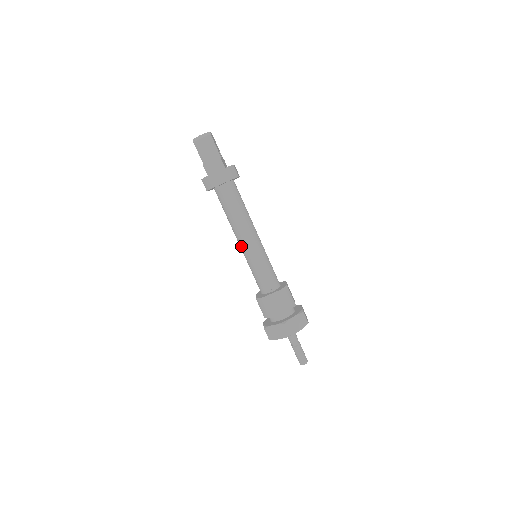
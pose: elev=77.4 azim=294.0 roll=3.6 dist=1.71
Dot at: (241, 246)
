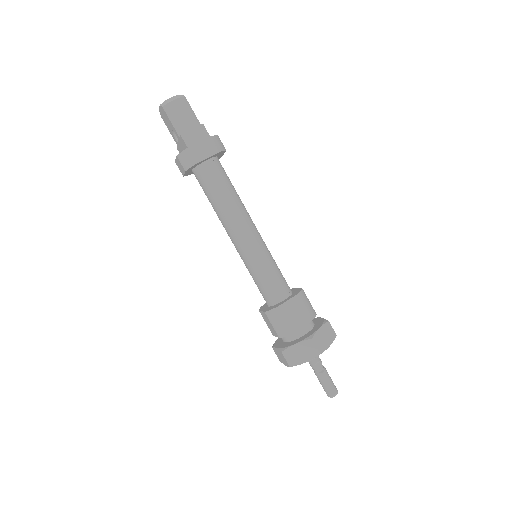
Dot at: (237, 243)
